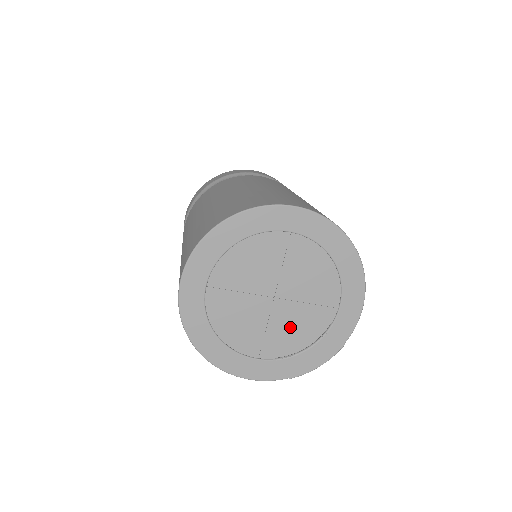
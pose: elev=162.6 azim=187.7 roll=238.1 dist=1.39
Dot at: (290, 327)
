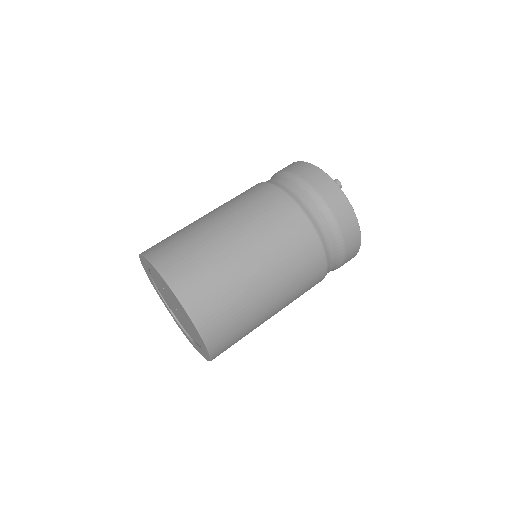
Dot at: (179, 318)
